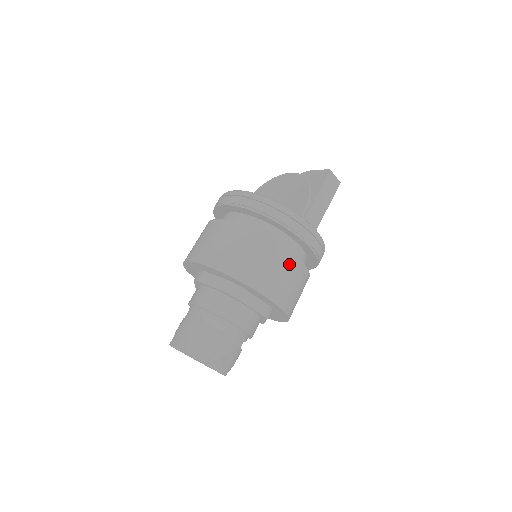
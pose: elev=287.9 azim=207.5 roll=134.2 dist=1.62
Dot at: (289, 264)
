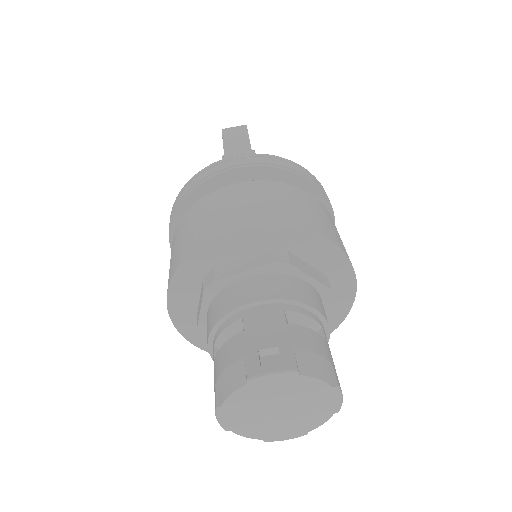
Dot at: (233, 193)
